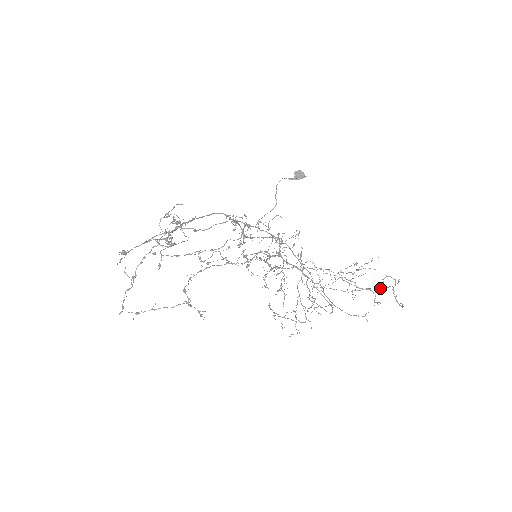
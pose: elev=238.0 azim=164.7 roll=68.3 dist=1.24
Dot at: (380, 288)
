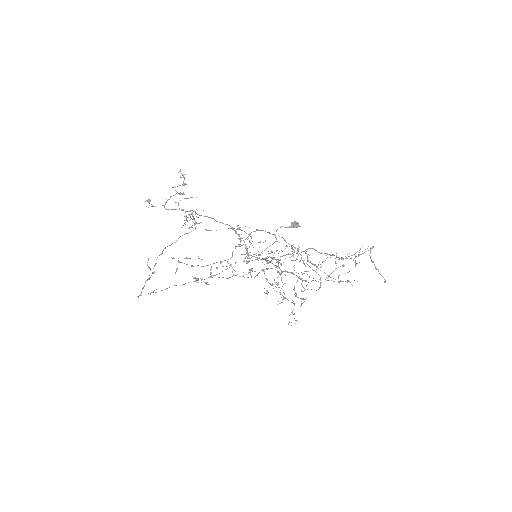
Dot at: (358, 254)
